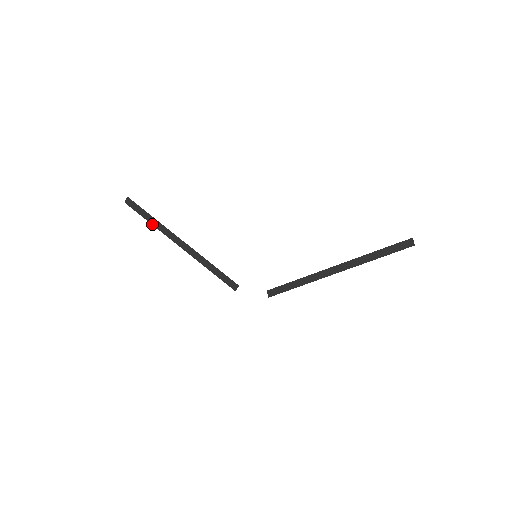
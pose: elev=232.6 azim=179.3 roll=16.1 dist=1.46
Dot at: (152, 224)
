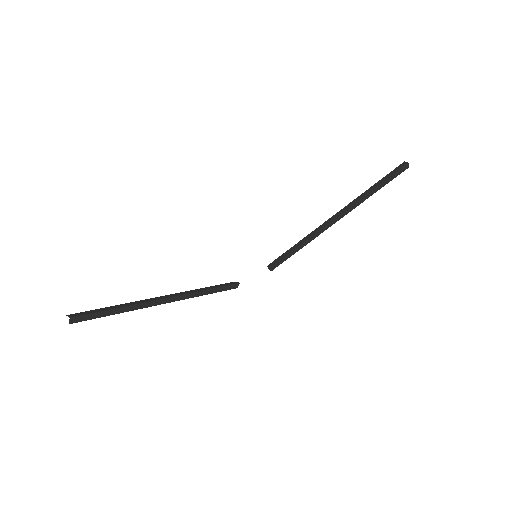
Dot at: occluded
